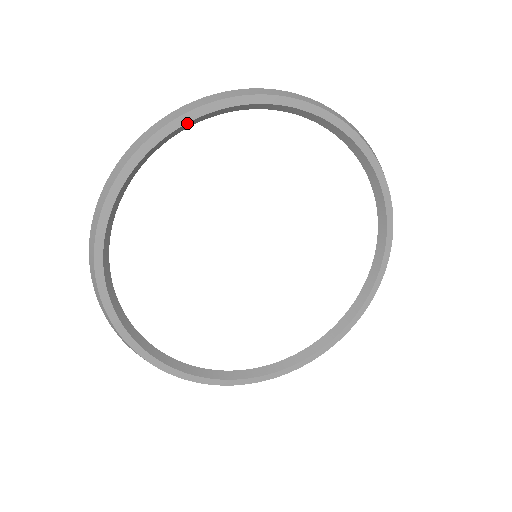
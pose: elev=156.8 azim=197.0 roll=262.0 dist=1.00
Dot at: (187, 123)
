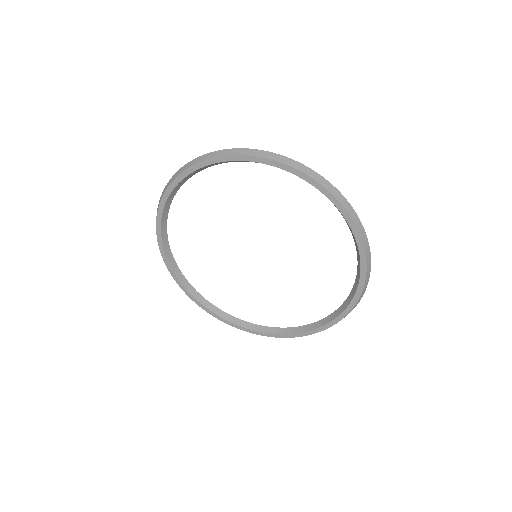
Dot at: (249, 161)
